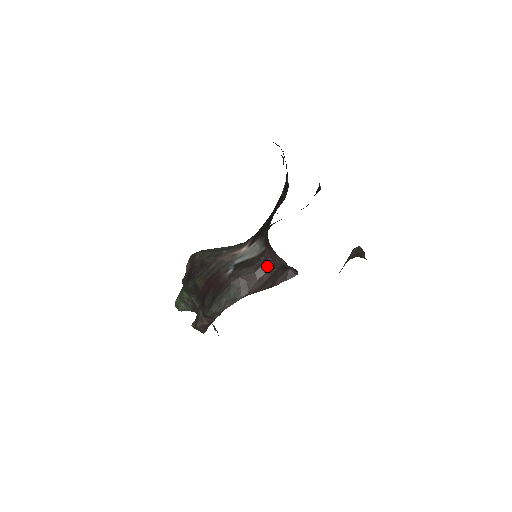
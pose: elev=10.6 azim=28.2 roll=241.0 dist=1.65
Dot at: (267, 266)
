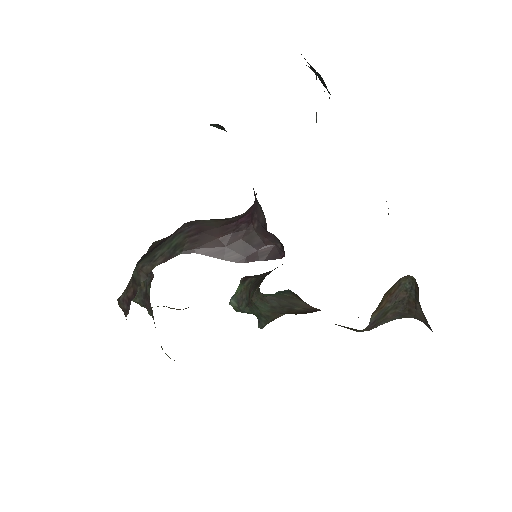
Dot at: (241, 223)
